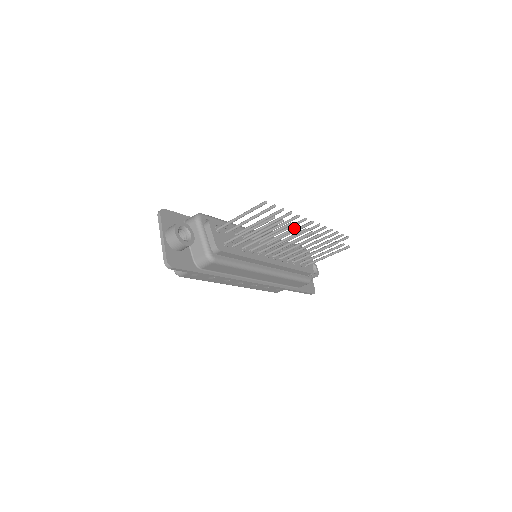
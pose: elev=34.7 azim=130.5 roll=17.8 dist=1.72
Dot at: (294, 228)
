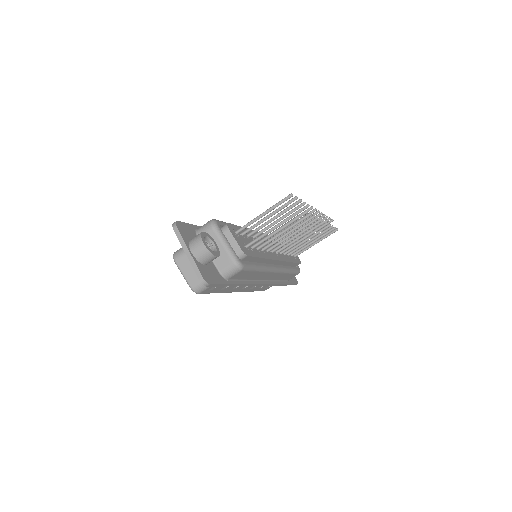
Dot at: (310, 218)
